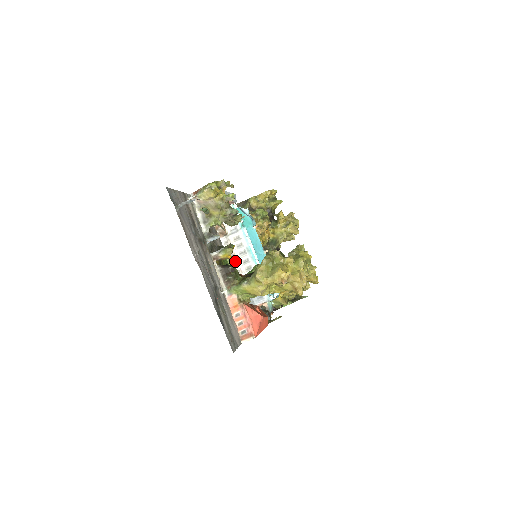
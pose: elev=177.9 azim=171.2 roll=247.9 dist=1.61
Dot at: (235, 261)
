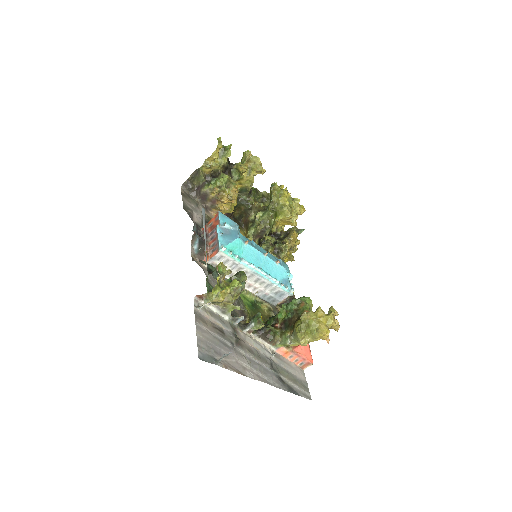
Dot at: (247, 284)
